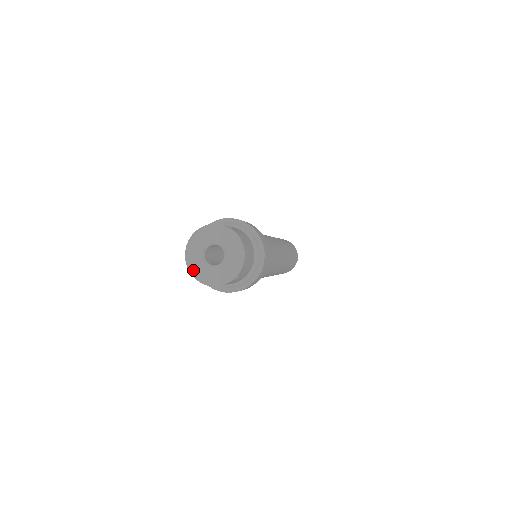
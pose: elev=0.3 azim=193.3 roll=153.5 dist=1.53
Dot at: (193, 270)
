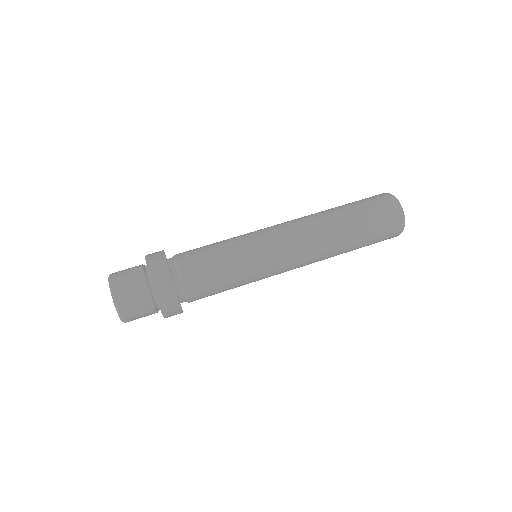
Dot at: occluded
